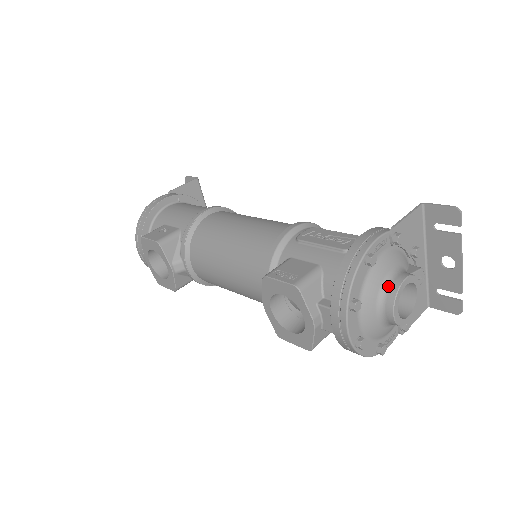
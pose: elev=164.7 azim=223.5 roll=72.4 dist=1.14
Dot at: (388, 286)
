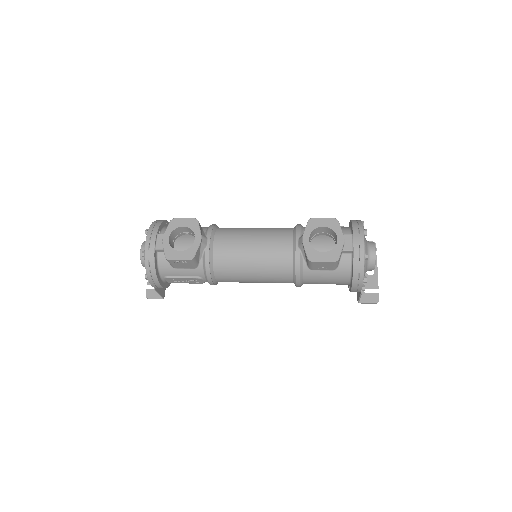
Dot at: occluded
